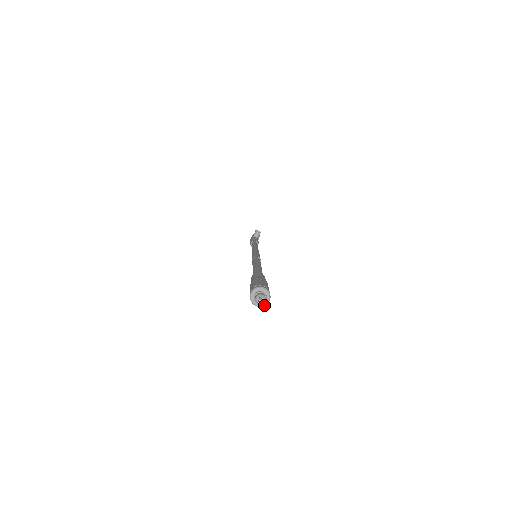
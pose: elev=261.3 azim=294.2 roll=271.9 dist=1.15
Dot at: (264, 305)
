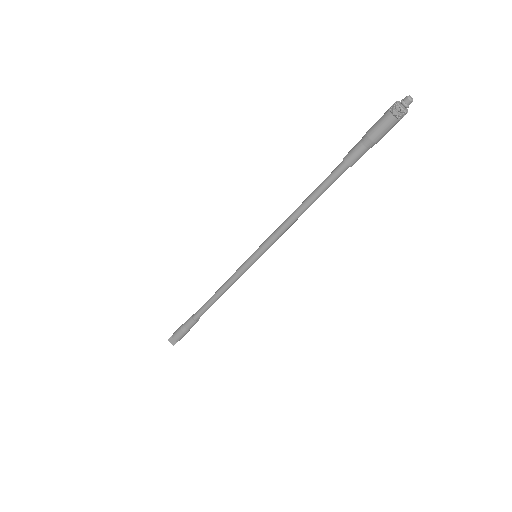
Dot at: (406, 111)
